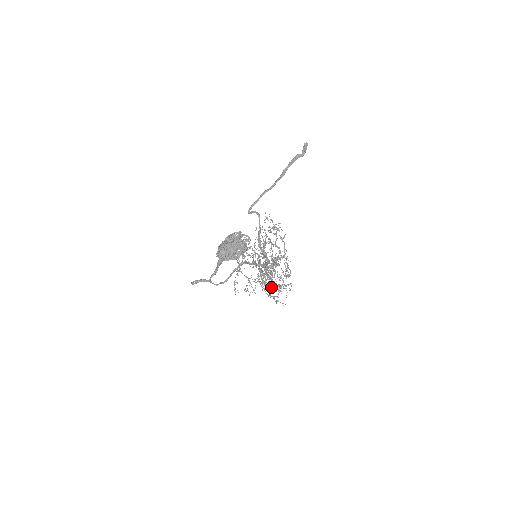
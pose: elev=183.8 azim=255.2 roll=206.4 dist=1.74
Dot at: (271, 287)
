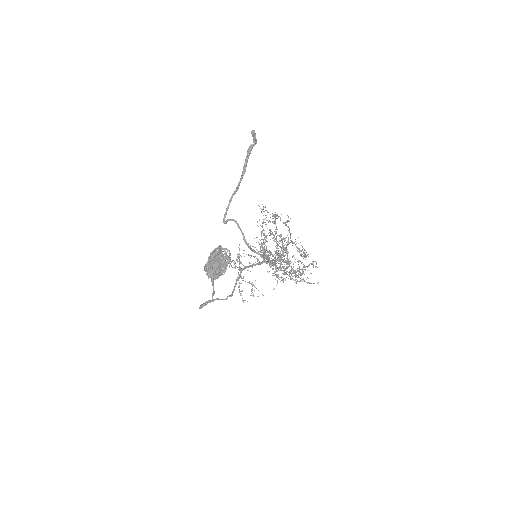
Dot at: (294, 273)
